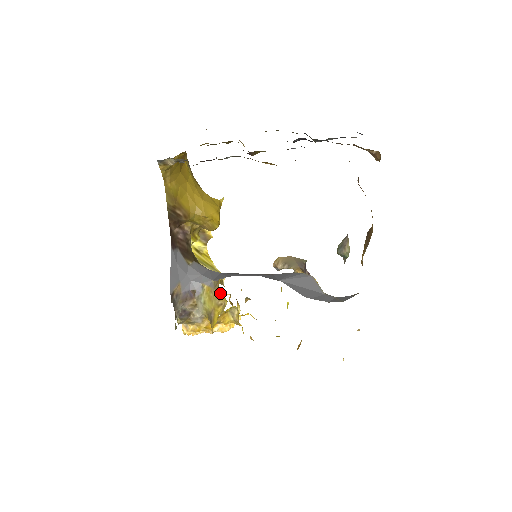
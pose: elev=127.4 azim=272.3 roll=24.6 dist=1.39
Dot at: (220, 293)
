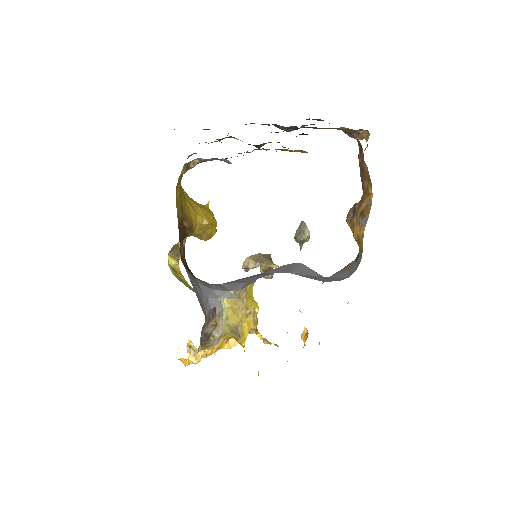
Dot at: (250, 301)
